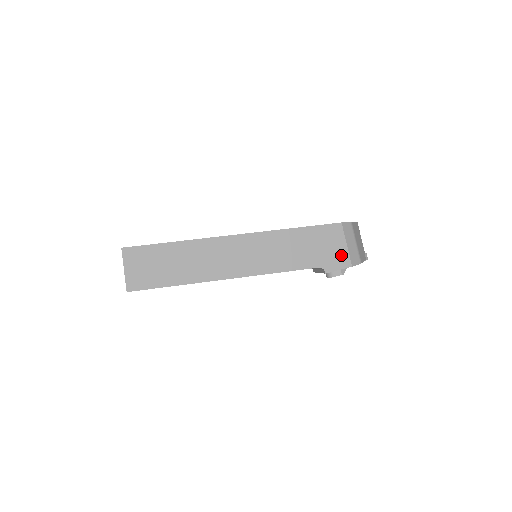
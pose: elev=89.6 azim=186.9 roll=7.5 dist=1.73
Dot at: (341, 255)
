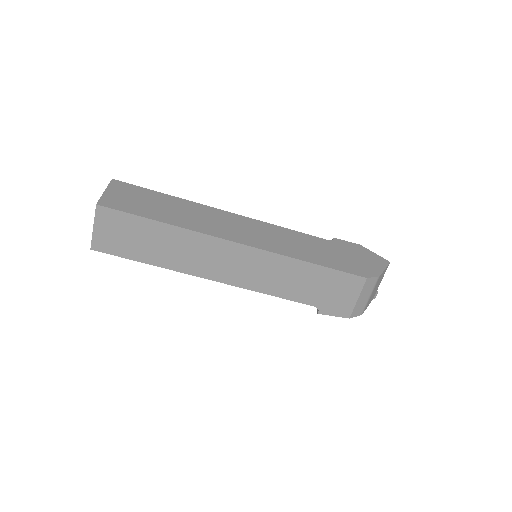
Dot at: (345, 305)
